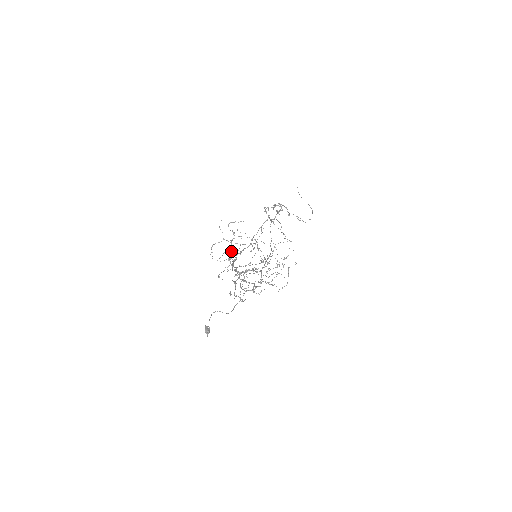
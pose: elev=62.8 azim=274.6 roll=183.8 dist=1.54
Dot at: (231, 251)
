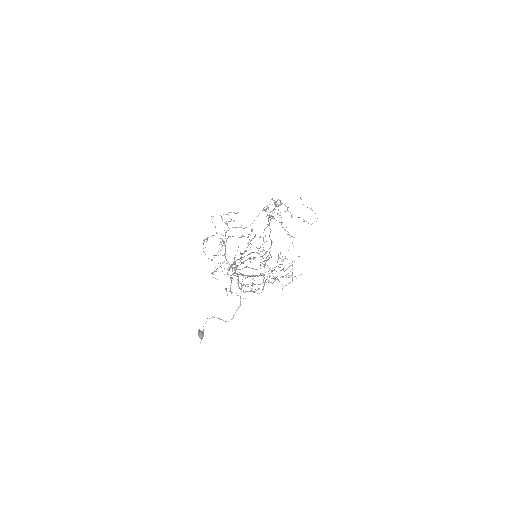
Dot at: (225, 245)
